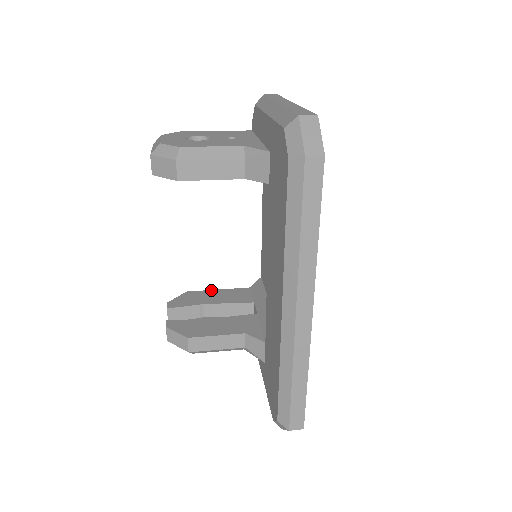
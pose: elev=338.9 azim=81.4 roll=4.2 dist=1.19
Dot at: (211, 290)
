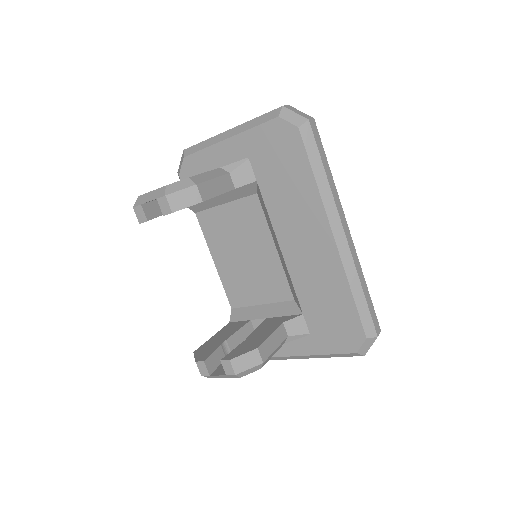
Dot at: (208, 340)
